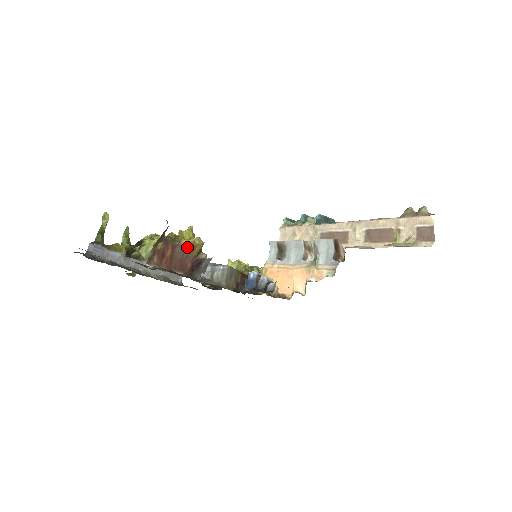
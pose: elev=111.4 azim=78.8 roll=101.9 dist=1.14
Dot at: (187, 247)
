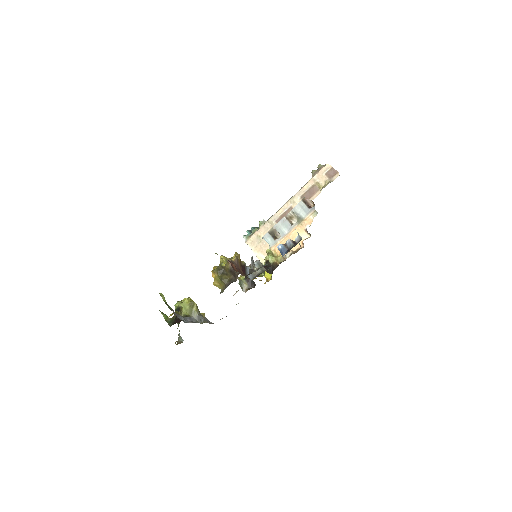
Dot at: (236, 261)
